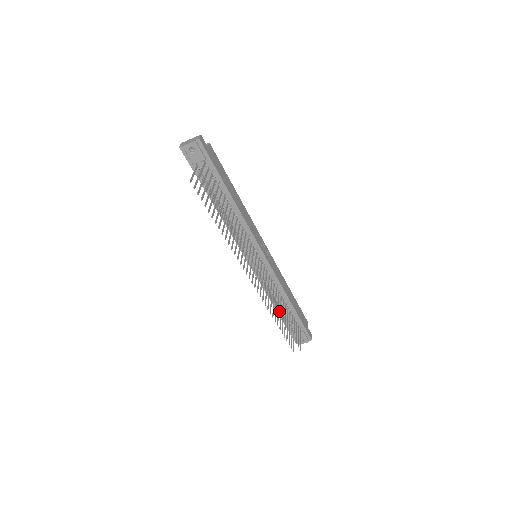
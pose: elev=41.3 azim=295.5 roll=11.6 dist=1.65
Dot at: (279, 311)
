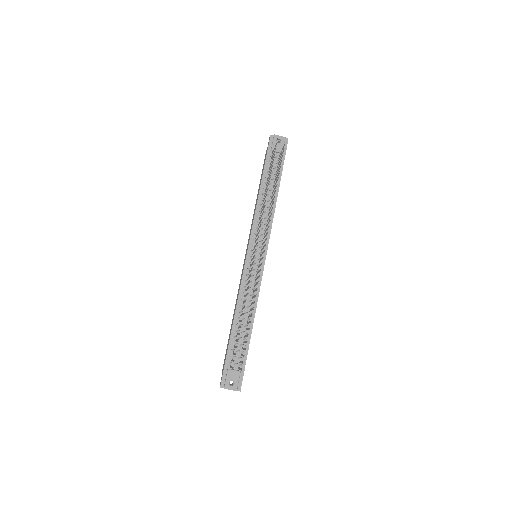
Dot at: (234, 329)
